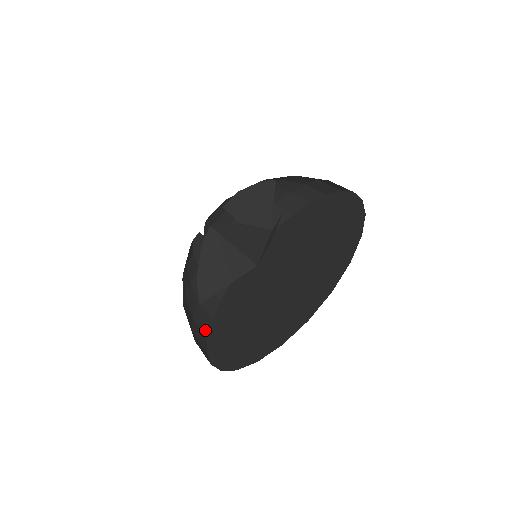
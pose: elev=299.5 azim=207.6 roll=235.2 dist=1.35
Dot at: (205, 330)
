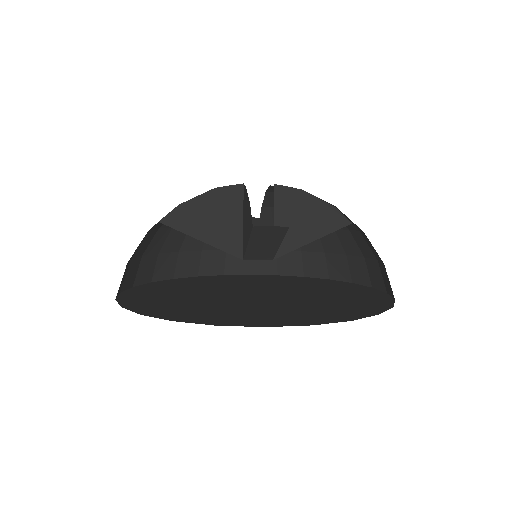
Dot at: occluded
